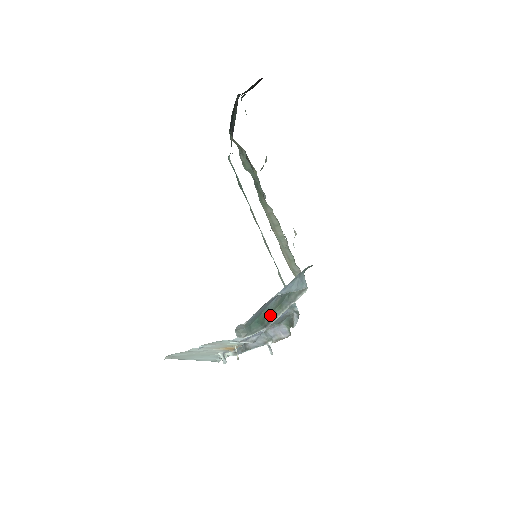
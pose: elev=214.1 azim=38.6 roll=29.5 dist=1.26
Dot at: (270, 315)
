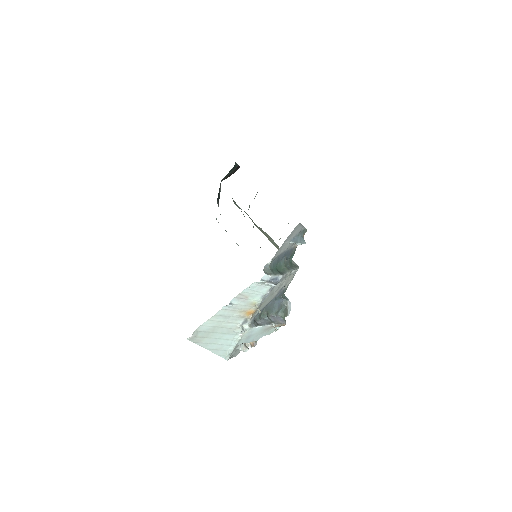
Dot at: (282, 270)
